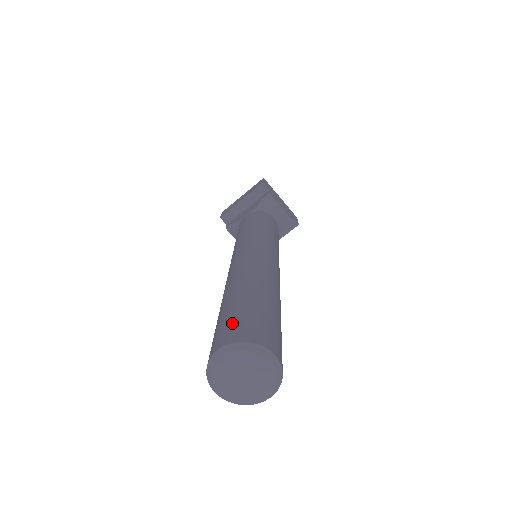
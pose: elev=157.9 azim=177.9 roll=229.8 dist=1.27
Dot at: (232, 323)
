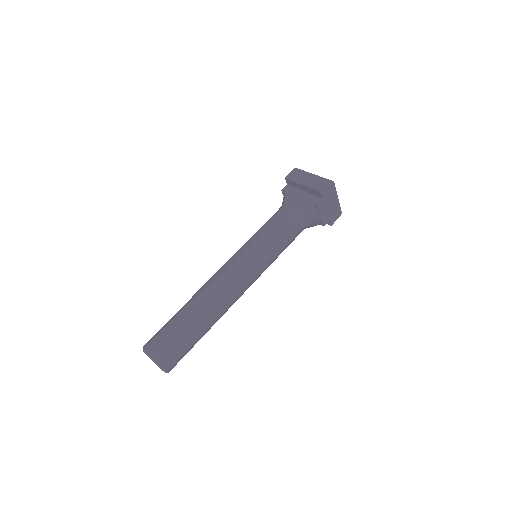
Dot at: (164, 340)
